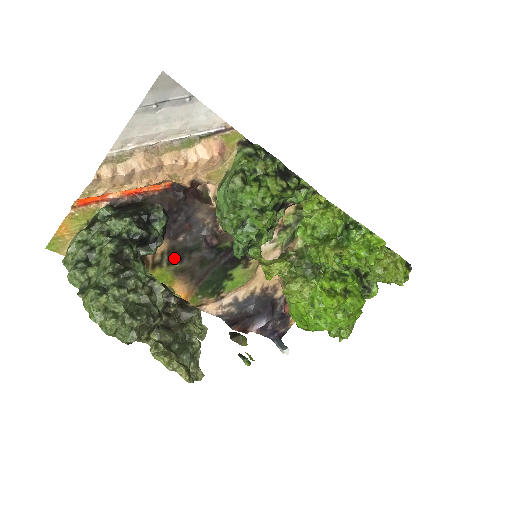
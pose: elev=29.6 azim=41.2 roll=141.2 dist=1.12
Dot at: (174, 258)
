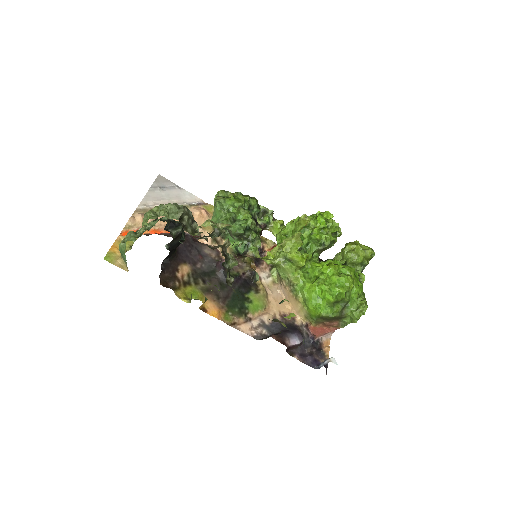
Dot at: (198, 280)
